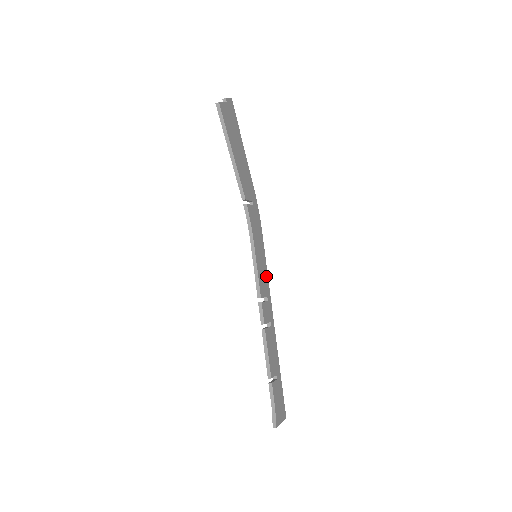
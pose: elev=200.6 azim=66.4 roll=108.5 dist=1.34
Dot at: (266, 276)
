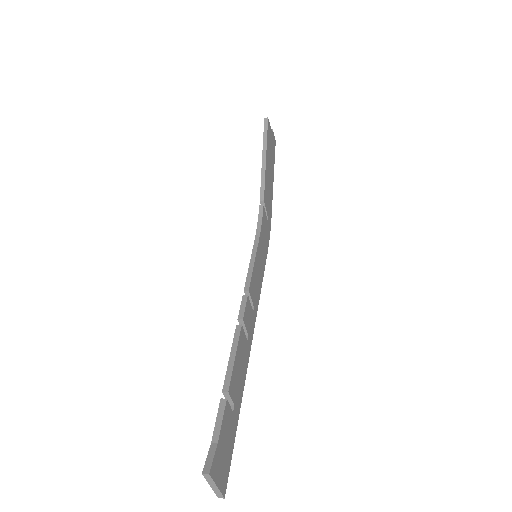
Dot at: (259, 291)
